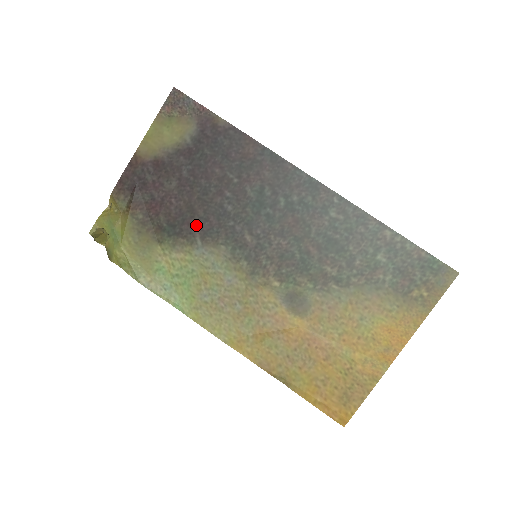
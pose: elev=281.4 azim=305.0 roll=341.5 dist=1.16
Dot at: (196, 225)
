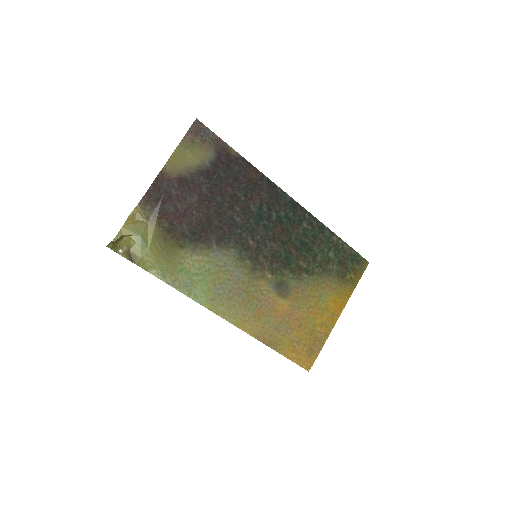
Dot at: (213, 233)
